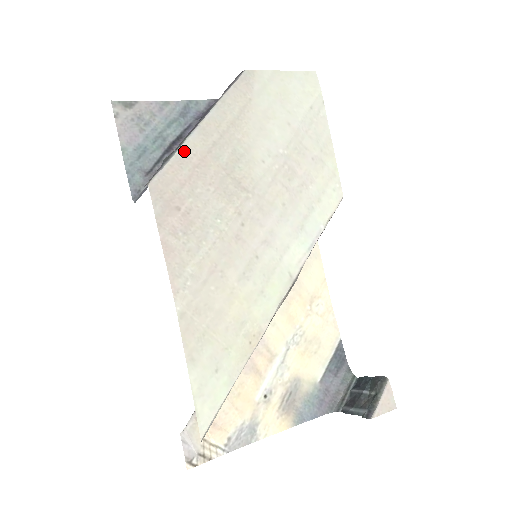
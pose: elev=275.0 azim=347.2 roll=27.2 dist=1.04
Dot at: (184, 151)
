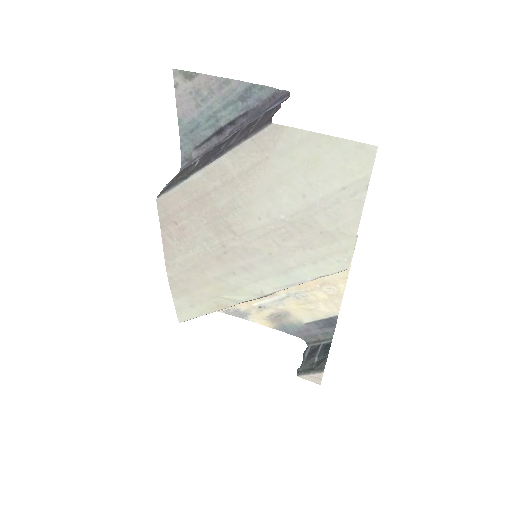
Dot at: (187, 185)
